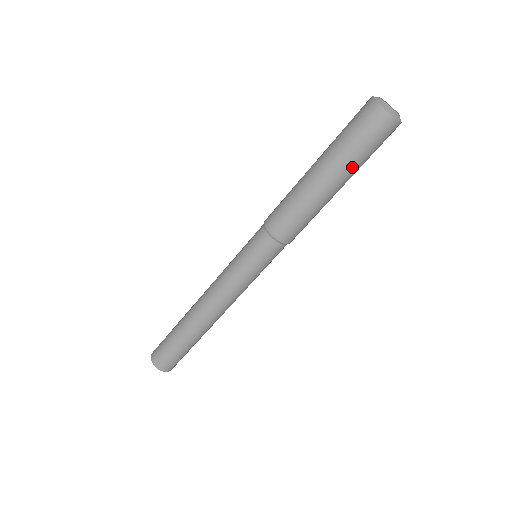
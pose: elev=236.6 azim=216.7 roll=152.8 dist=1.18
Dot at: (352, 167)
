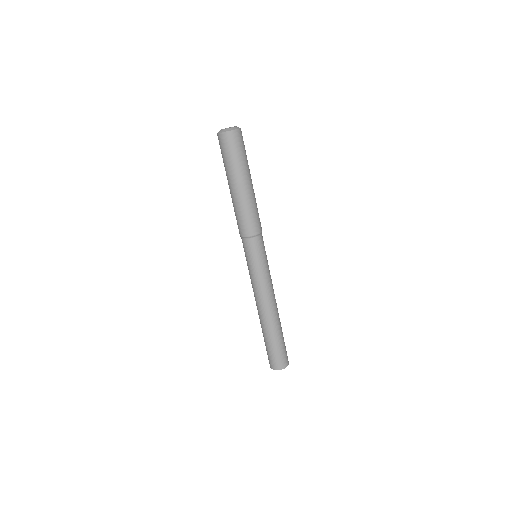
Dot at: (244, 168)
